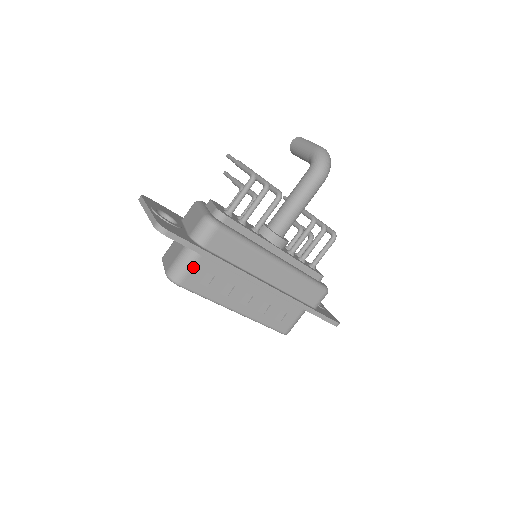
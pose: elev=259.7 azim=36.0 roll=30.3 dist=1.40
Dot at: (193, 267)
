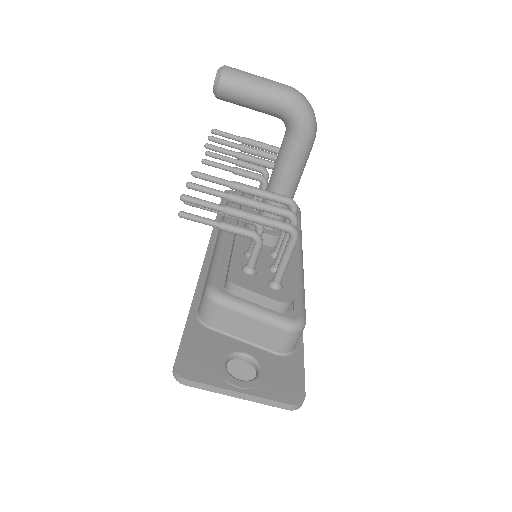
Dot at: occluded
